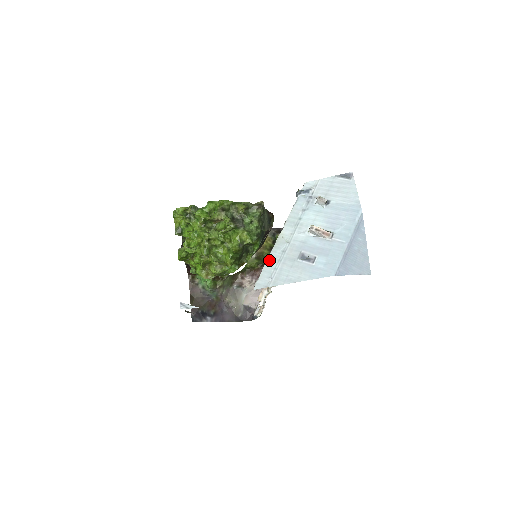
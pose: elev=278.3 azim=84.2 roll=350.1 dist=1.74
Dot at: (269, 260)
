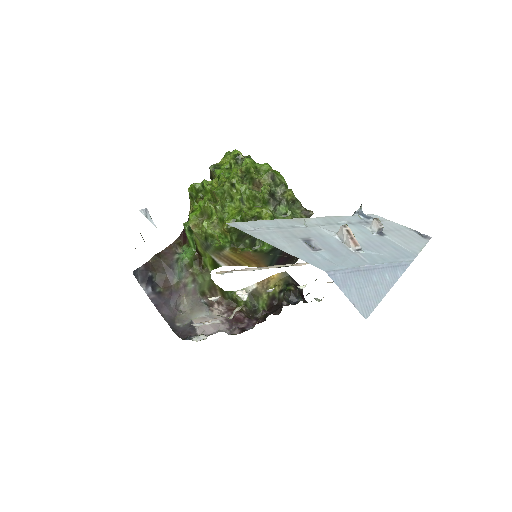
Dot at: (270, 221)
